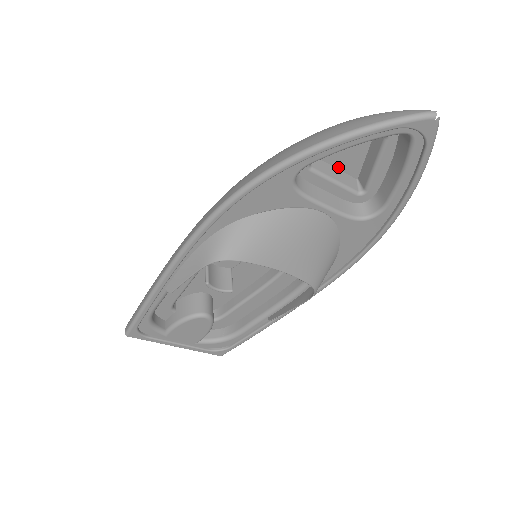
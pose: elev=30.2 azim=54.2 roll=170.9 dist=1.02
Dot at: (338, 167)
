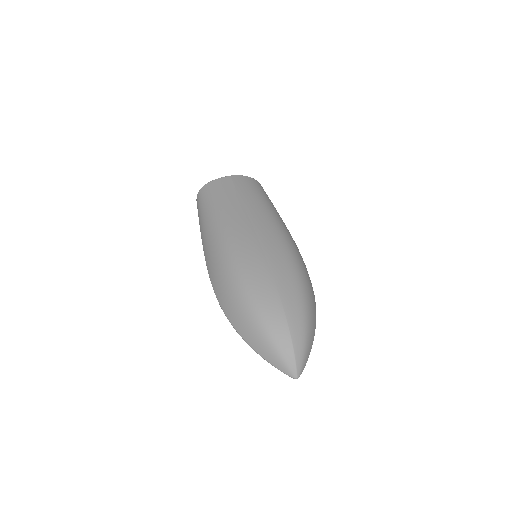
Dot at: occluded
